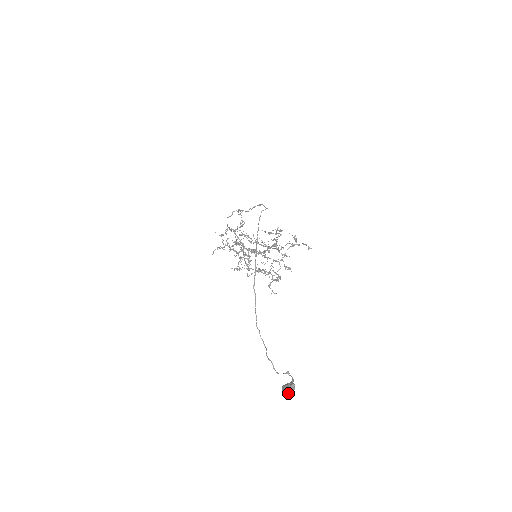
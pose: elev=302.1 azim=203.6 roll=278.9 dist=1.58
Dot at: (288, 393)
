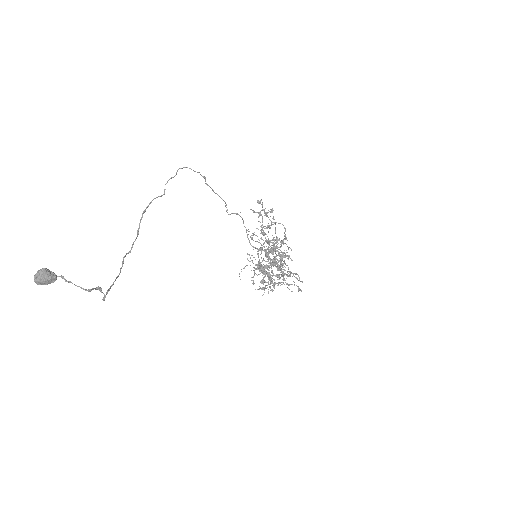
Dot at: (35, 279)
